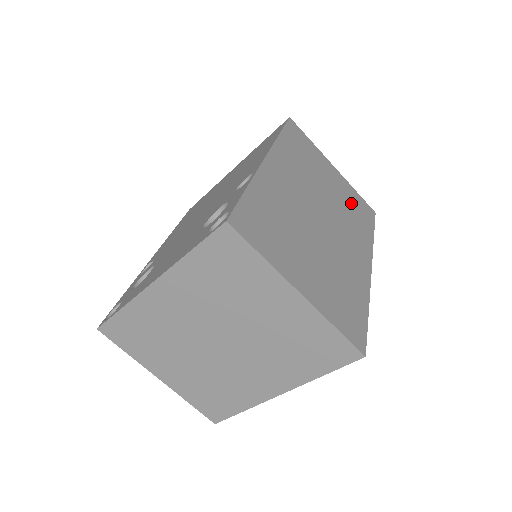
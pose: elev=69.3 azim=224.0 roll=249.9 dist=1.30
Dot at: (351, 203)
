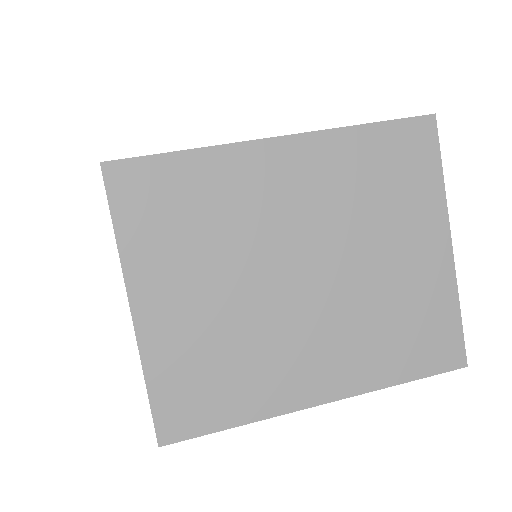
Dot at: occluded
